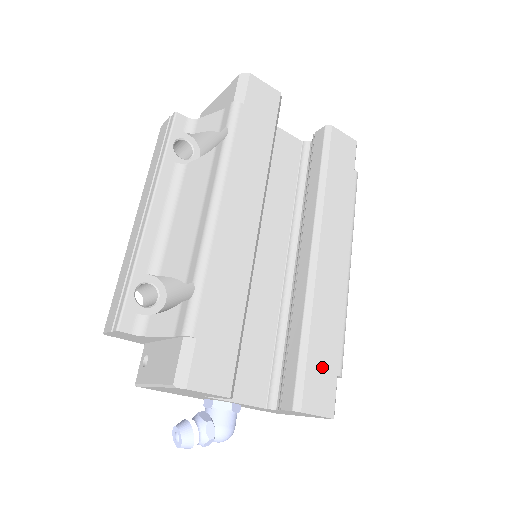
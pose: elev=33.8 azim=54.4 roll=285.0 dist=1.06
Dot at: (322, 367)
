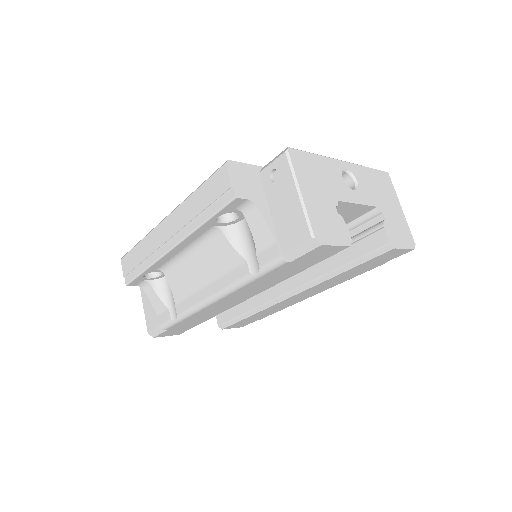
Dot at: (249, 320)
